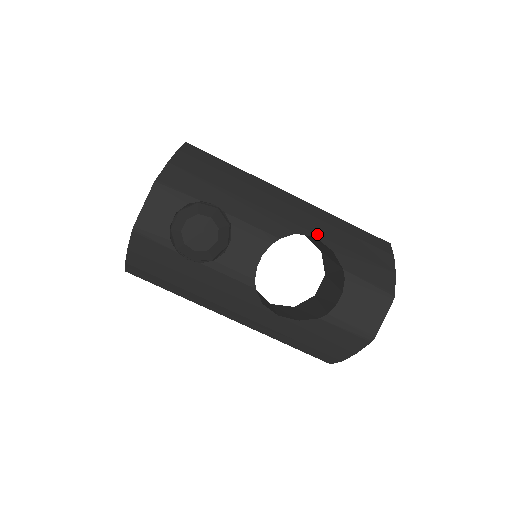
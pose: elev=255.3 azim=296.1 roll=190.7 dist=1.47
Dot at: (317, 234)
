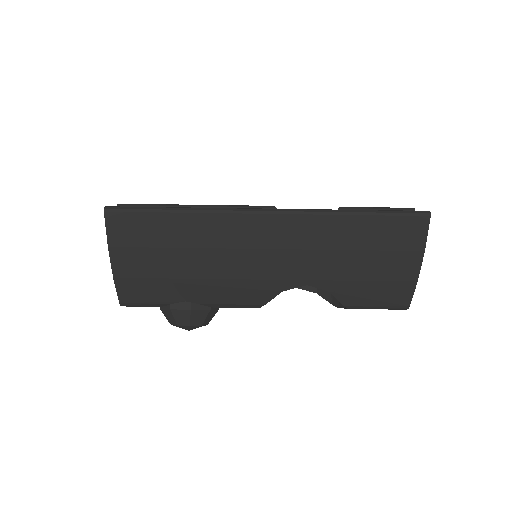
Dot at: (308, 280)
